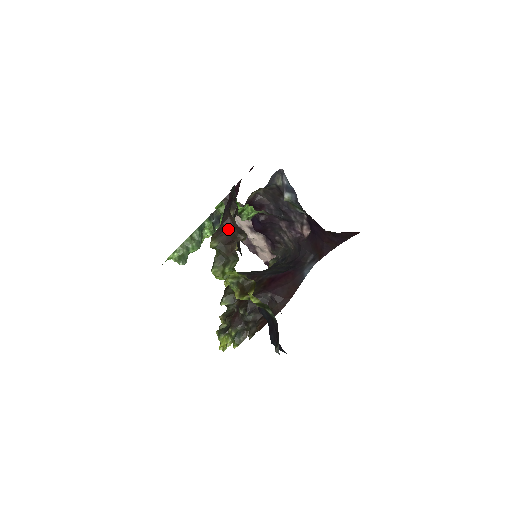
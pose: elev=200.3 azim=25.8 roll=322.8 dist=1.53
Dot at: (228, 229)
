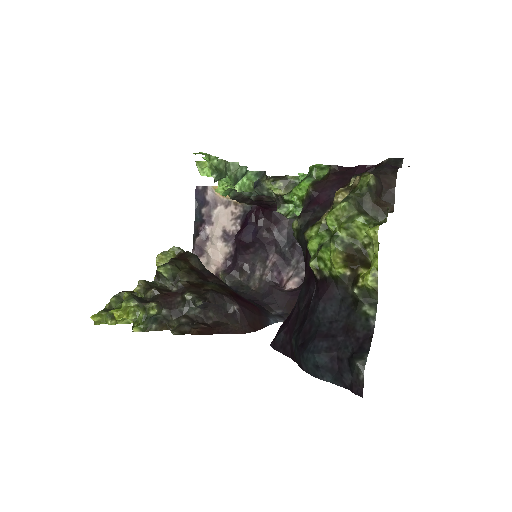
Dot at: (382, 184)
